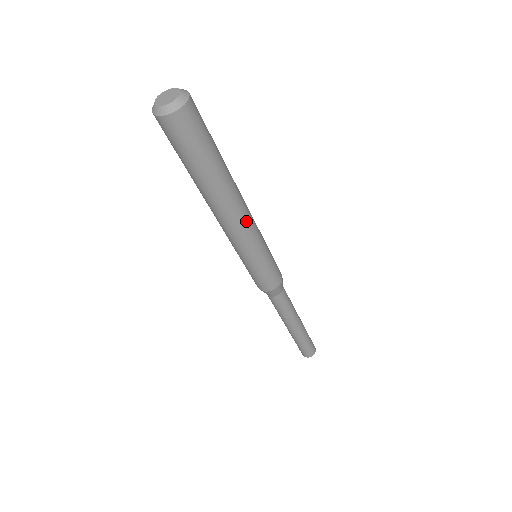
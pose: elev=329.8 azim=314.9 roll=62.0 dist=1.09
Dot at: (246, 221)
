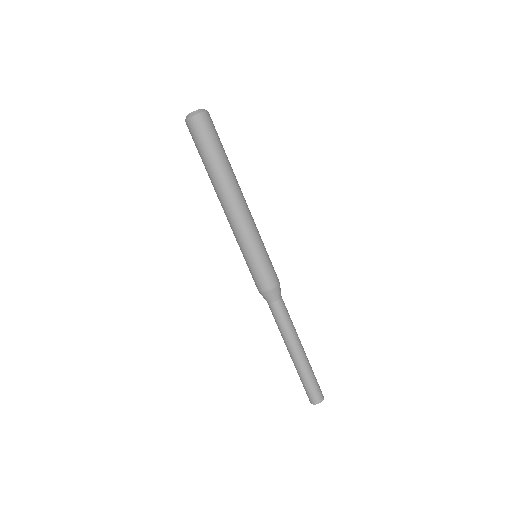
Dot at: (243, 211)
